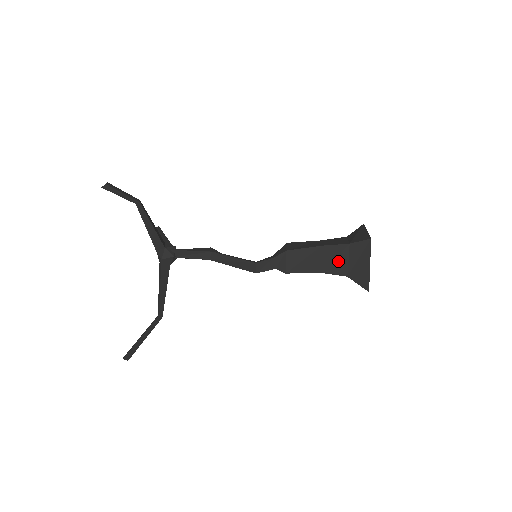
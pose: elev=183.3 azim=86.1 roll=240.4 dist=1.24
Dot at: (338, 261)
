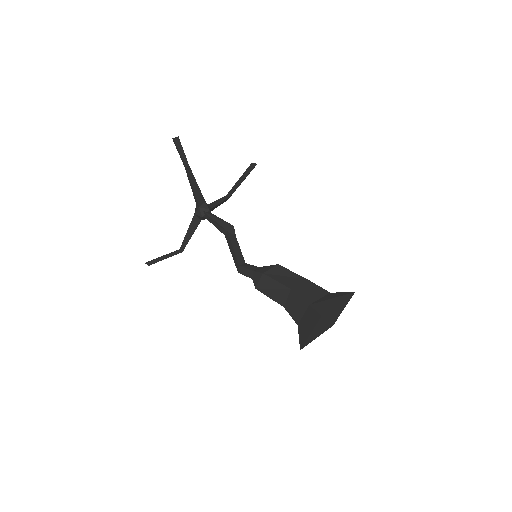
Dot at: (297, 309)
